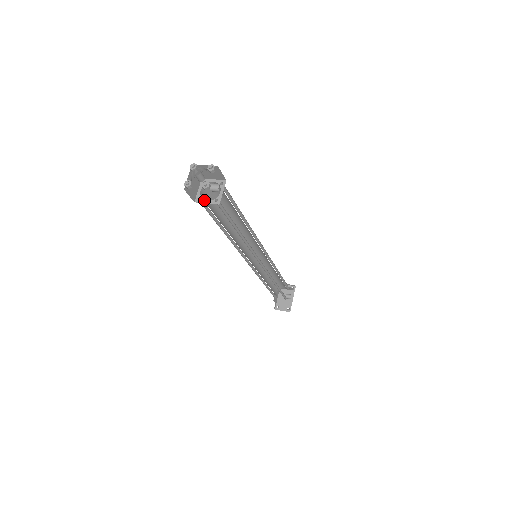
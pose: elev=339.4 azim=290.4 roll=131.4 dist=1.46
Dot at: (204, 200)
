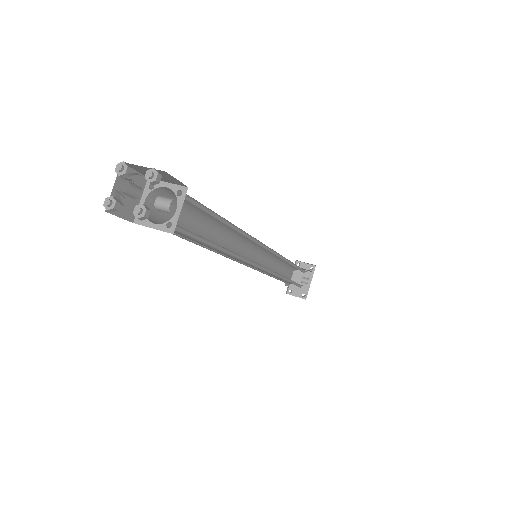
Dot at: (149, 221)
